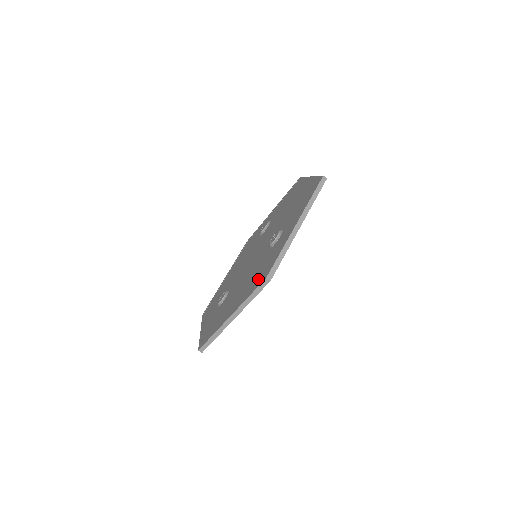
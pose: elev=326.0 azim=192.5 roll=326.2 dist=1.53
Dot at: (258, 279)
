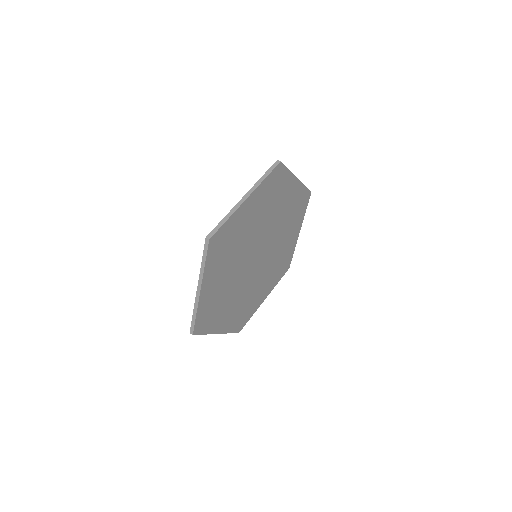
Dot at: occluded
